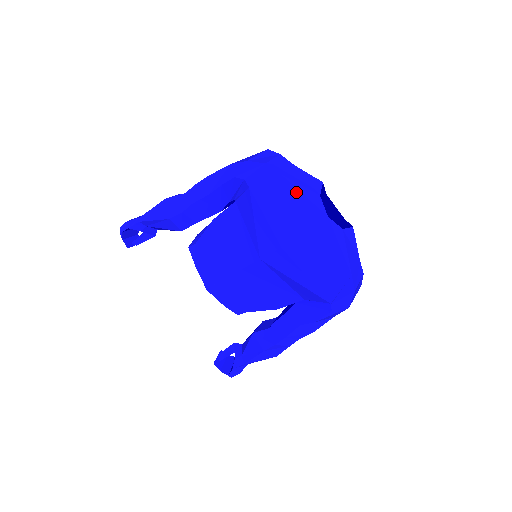
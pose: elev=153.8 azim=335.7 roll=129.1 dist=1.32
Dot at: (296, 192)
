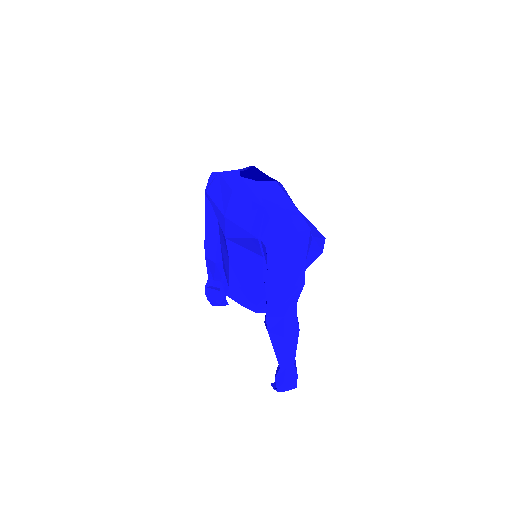
Dot at: (225, 176)
